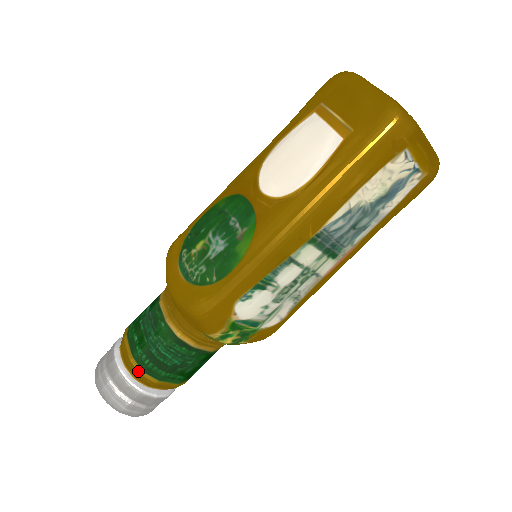
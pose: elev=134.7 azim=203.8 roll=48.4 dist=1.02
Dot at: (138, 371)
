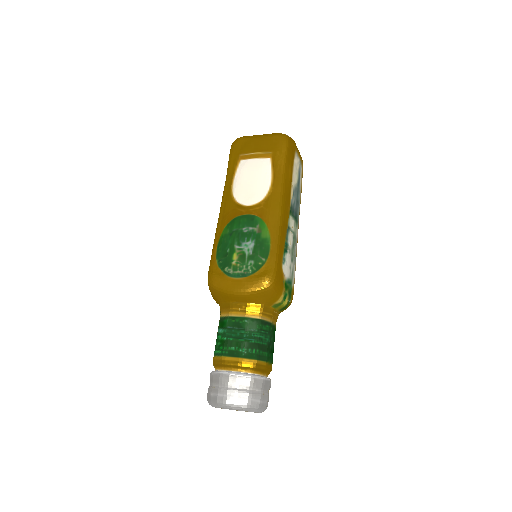
Dot at: (253, 362)
